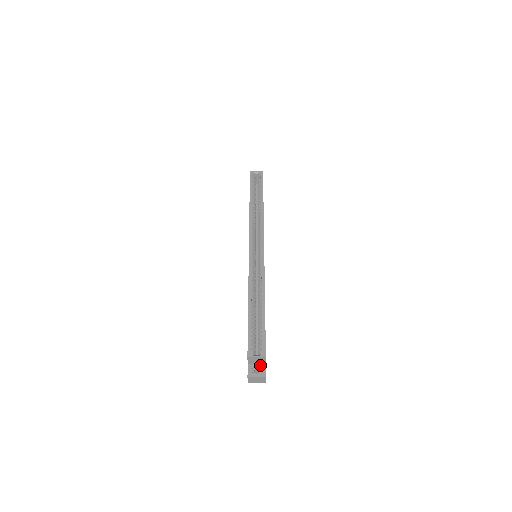
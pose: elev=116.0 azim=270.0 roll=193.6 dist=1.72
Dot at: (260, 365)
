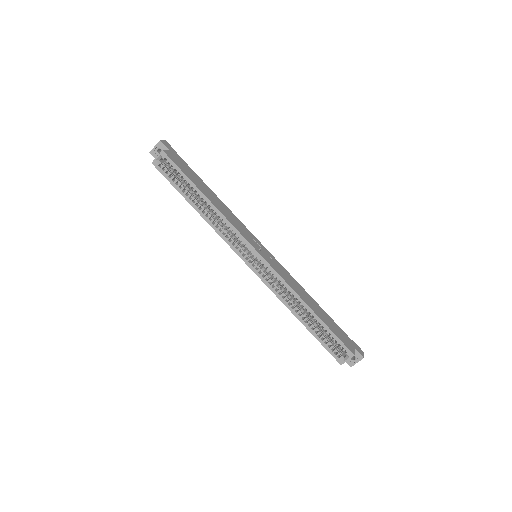
Dot at: occluded
